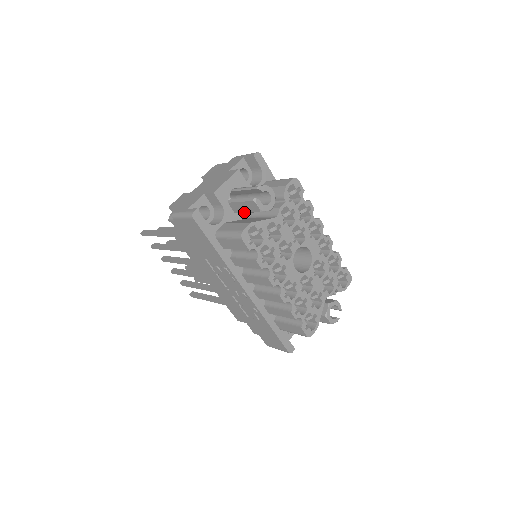
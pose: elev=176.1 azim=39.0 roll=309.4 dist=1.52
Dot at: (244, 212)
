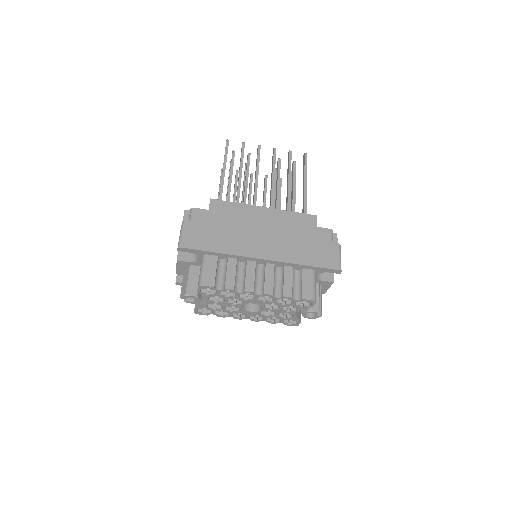
Dot at: occluded
